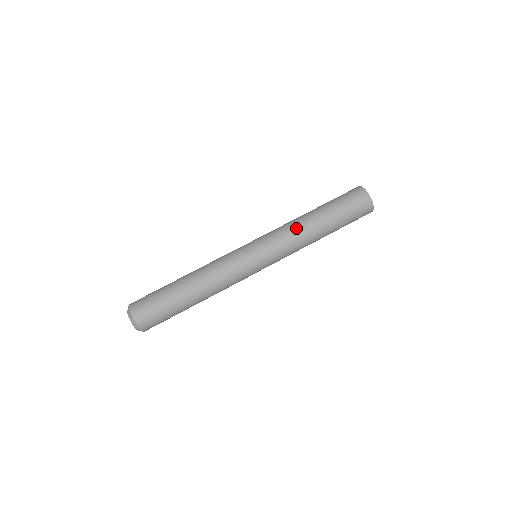
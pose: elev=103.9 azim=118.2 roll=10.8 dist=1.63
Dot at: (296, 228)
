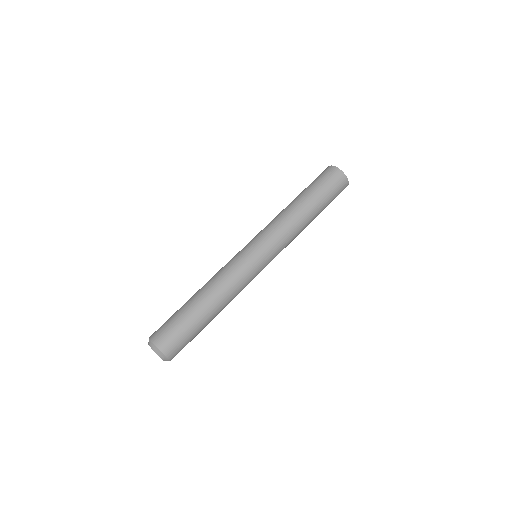
Dot at: (289, 222)
